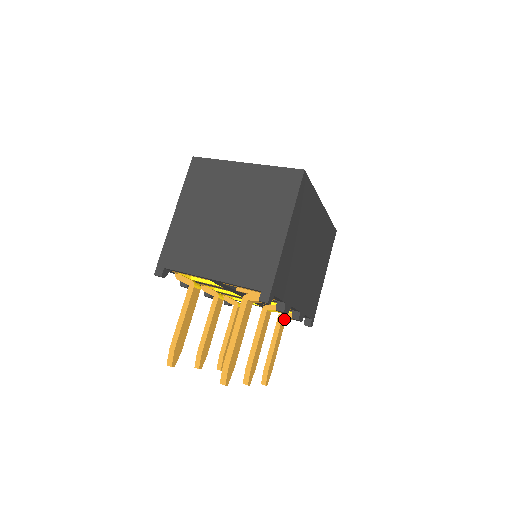
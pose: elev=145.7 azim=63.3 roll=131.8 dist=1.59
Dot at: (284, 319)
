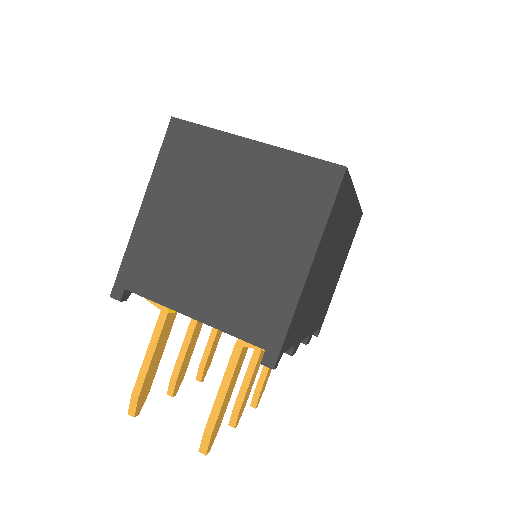
Dot at: occluded
